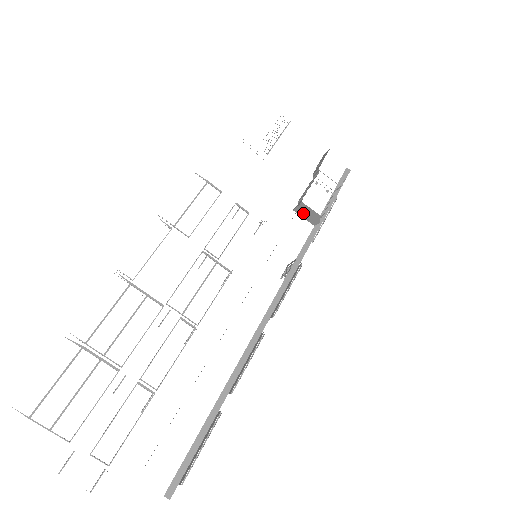
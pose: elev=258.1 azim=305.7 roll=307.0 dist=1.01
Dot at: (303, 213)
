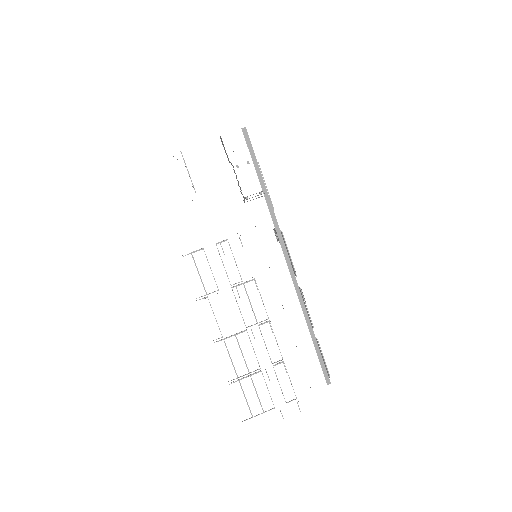
Dot at: occluded
